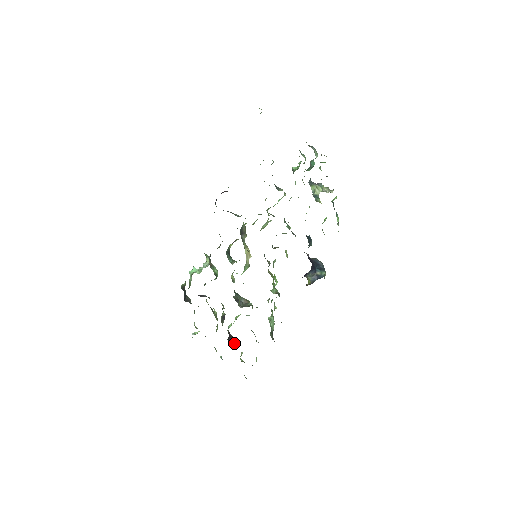
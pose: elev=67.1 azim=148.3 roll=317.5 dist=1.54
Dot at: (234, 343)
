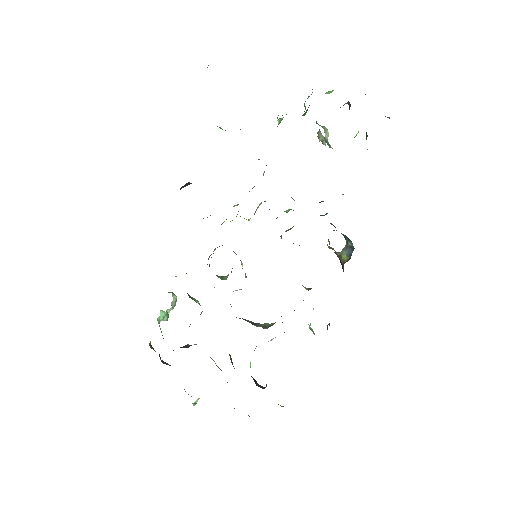
Dot at: (264, 387)
